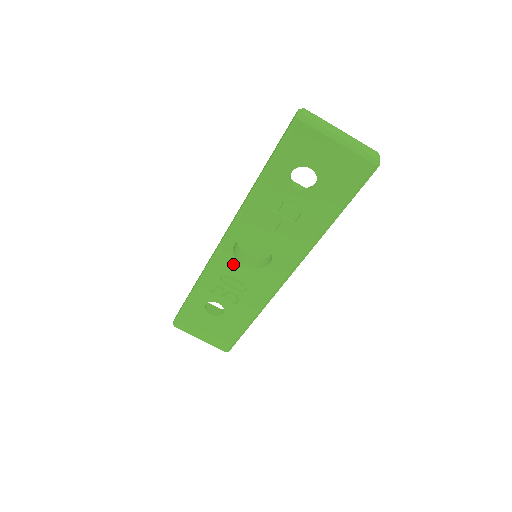
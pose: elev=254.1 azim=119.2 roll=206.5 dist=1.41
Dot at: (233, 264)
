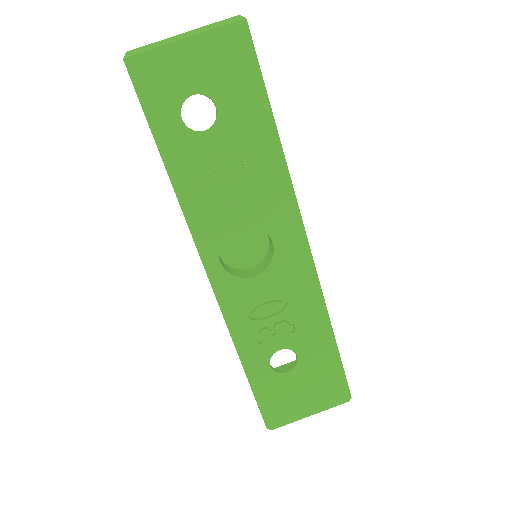
Dot at: (243, 287)
